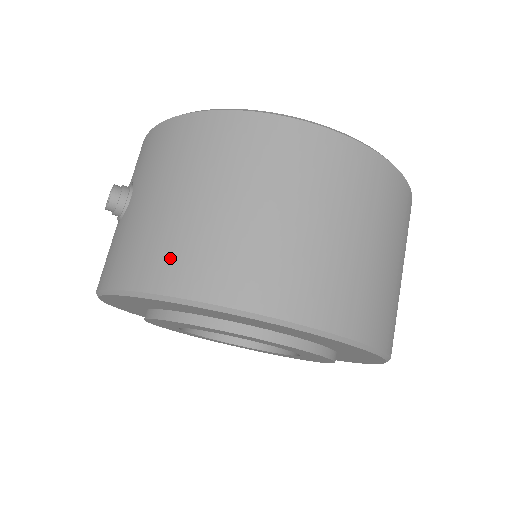
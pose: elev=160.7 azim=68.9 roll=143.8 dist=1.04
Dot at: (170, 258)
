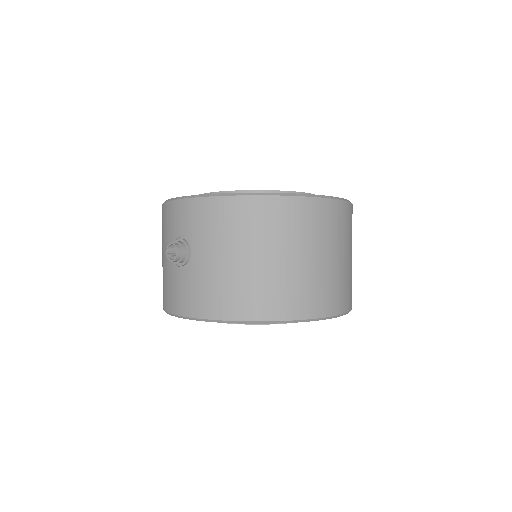
Dot at: (246, 299)
